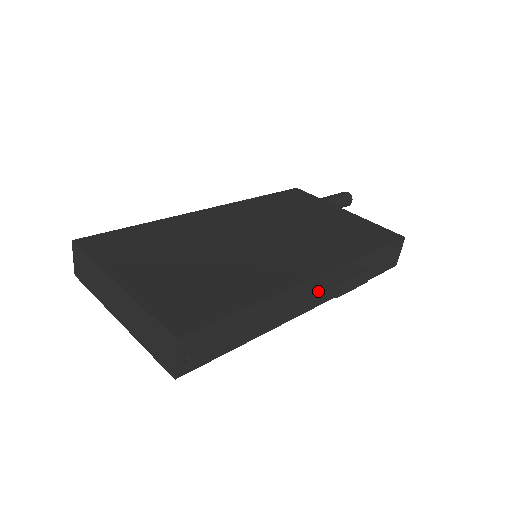
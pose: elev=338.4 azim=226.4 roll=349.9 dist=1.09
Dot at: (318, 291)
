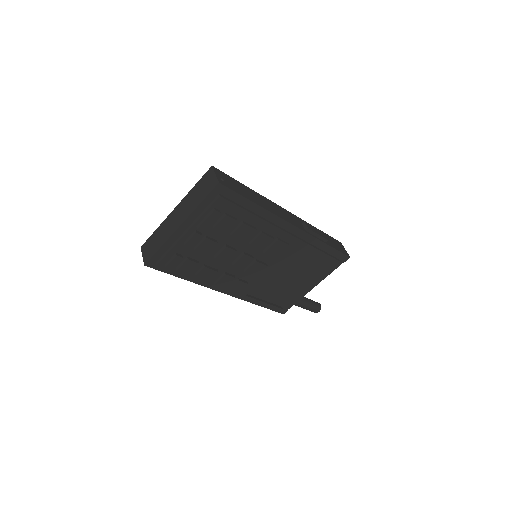
Dot at: (292, 219)
